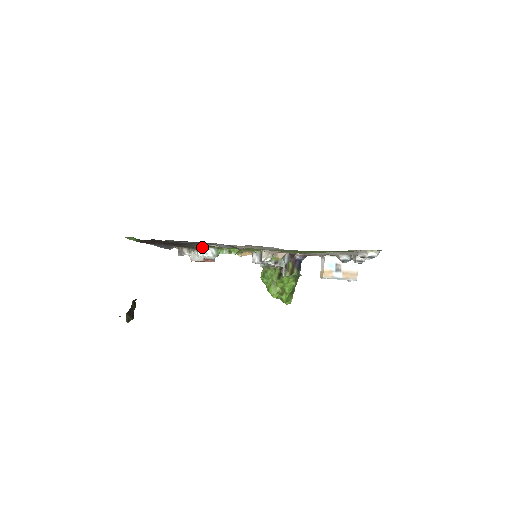
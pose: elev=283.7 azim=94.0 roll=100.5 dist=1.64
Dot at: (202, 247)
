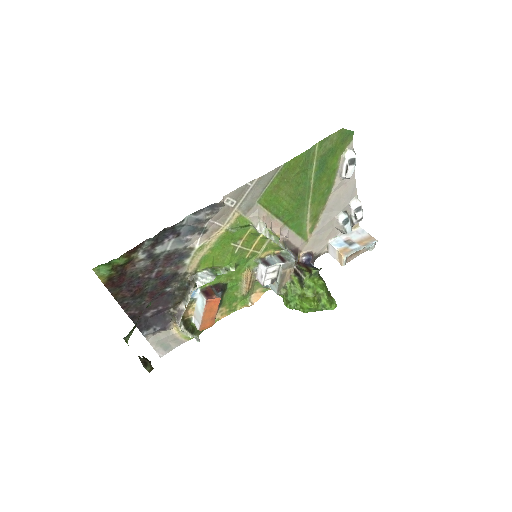
Dot at: (193, 275)
